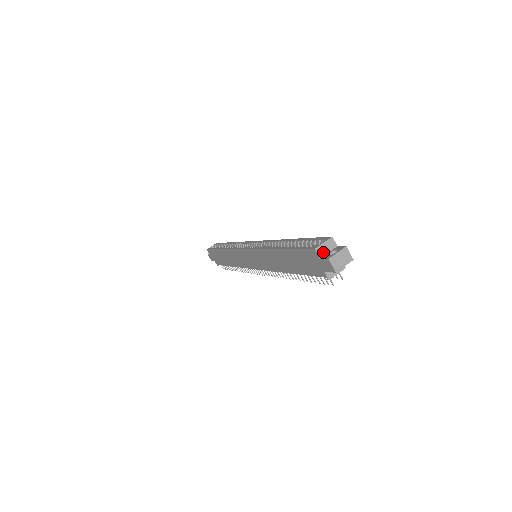
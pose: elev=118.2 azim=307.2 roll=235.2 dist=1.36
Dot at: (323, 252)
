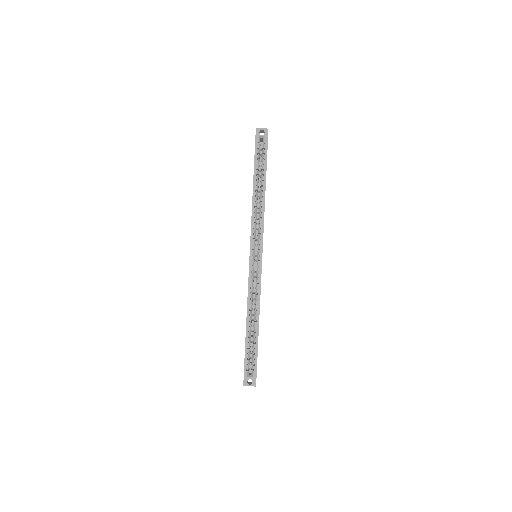
Dot at: (247, 377)
